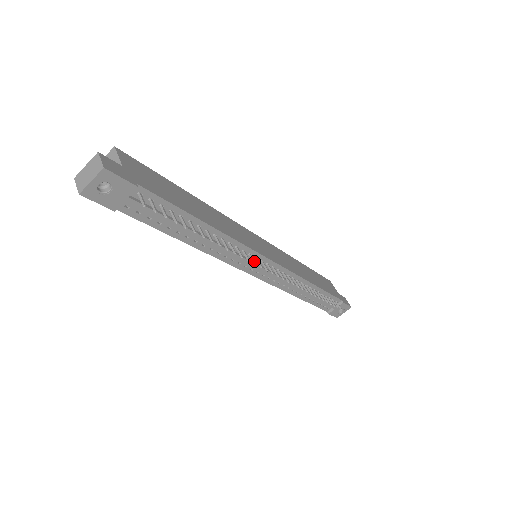
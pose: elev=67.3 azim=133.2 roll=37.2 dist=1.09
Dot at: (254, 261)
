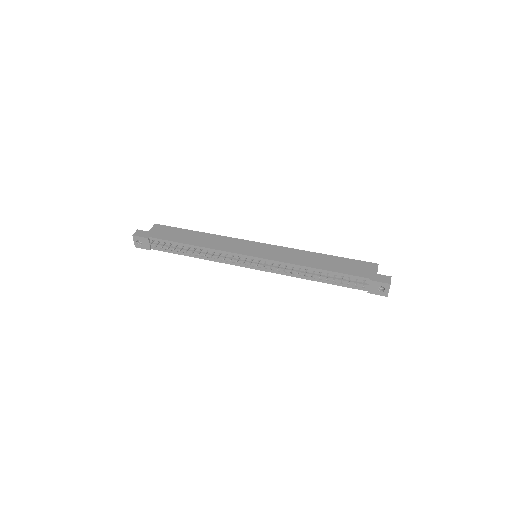
Dot at: (230, 259)
